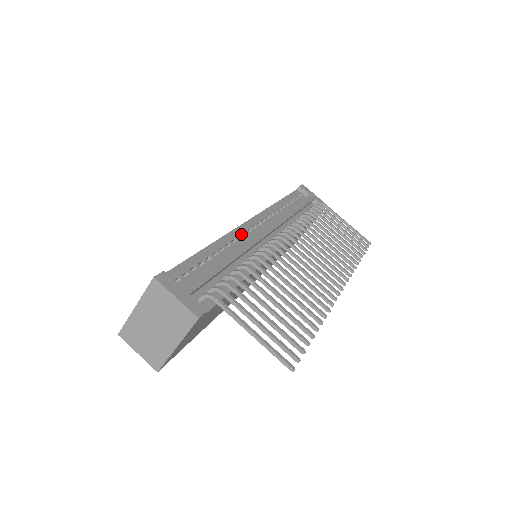
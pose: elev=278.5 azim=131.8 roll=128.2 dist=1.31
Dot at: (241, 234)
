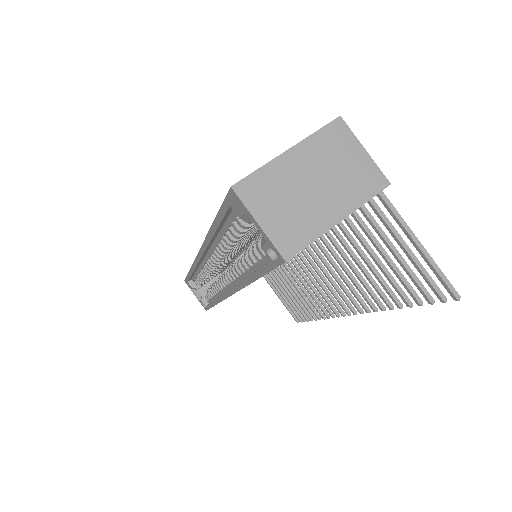
Dot at: occluded
